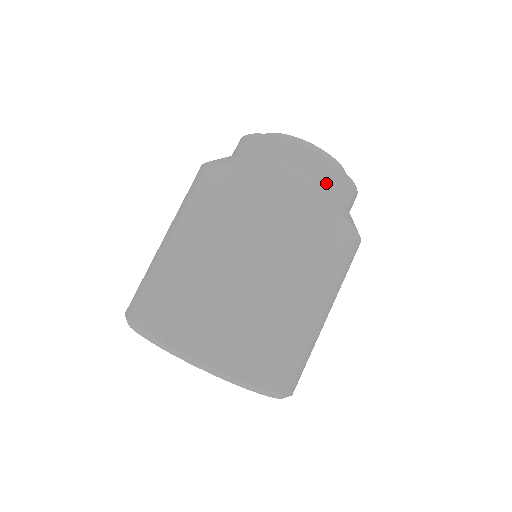
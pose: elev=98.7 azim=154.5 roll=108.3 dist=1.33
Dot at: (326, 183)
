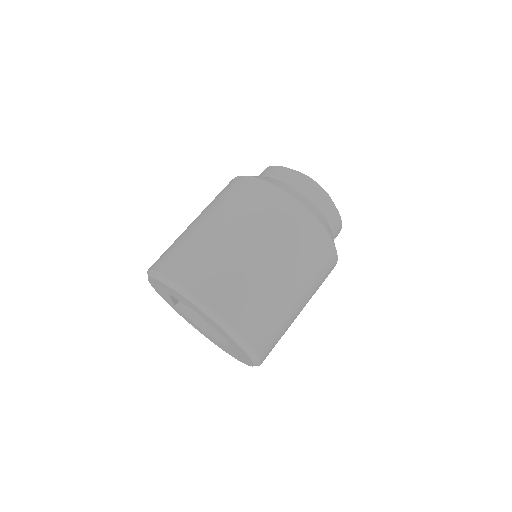
Dot at: (333, 234)
